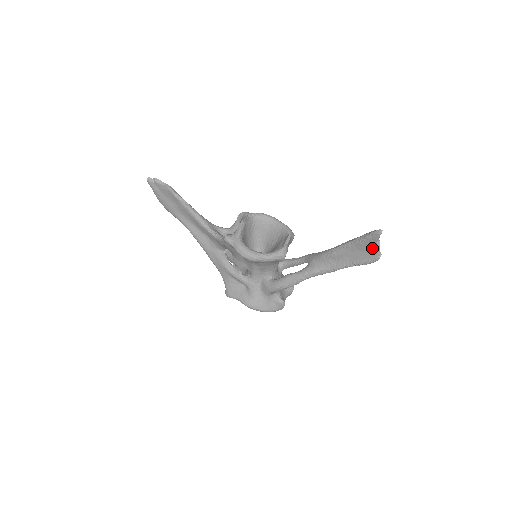
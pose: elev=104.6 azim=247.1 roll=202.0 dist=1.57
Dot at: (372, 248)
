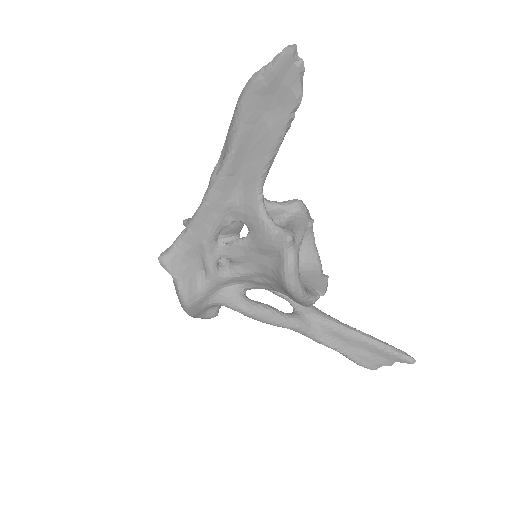
Dot at: (383, 361)
